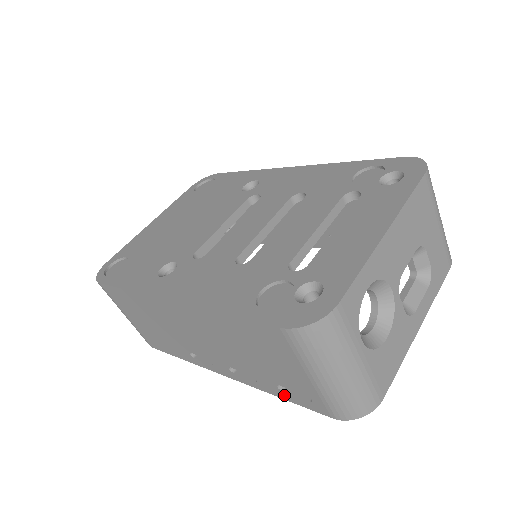
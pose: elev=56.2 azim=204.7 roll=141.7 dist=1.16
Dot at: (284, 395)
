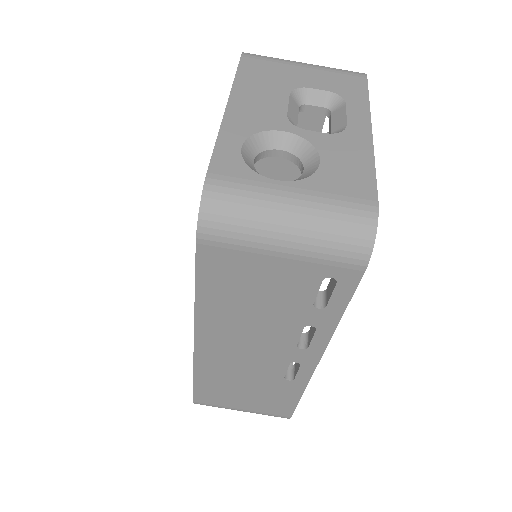
Dot at: (333, 309)
